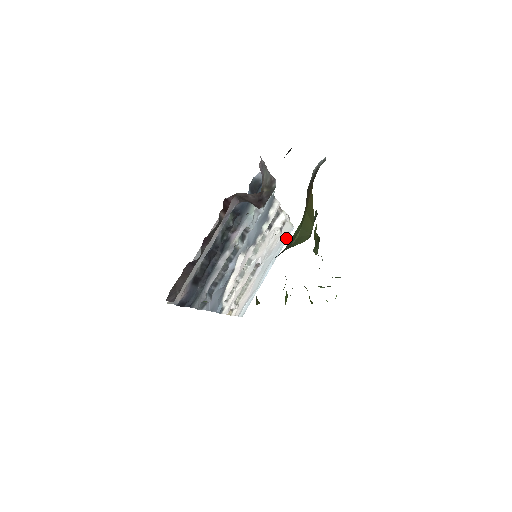
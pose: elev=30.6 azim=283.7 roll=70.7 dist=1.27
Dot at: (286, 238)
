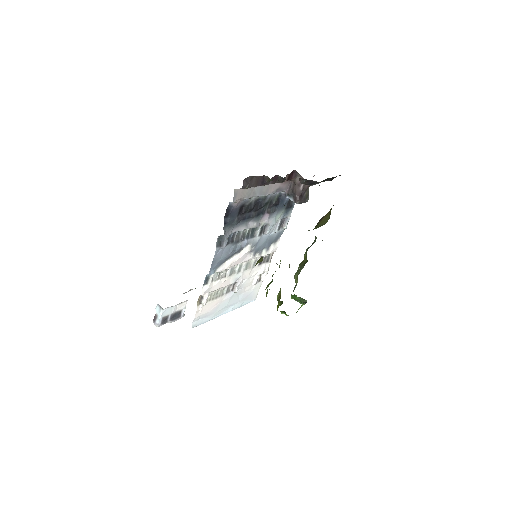
Dot at: (248, 301)
